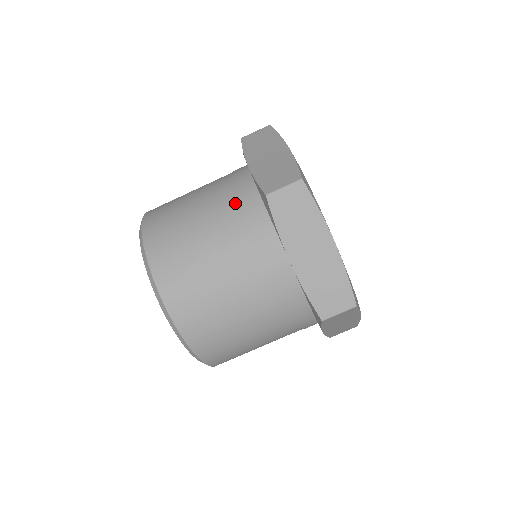
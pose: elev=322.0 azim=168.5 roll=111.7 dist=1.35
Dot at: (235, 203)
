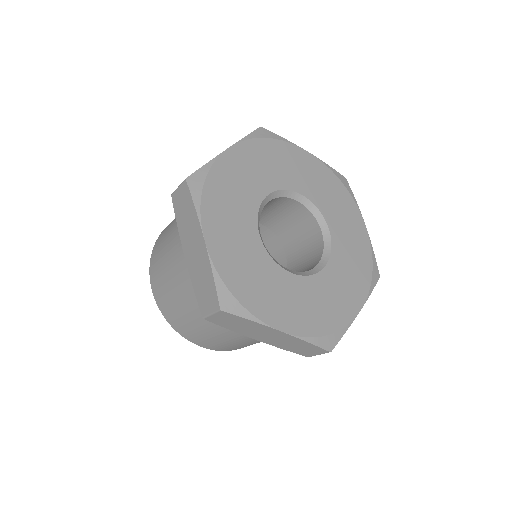
Dot at: occluded
